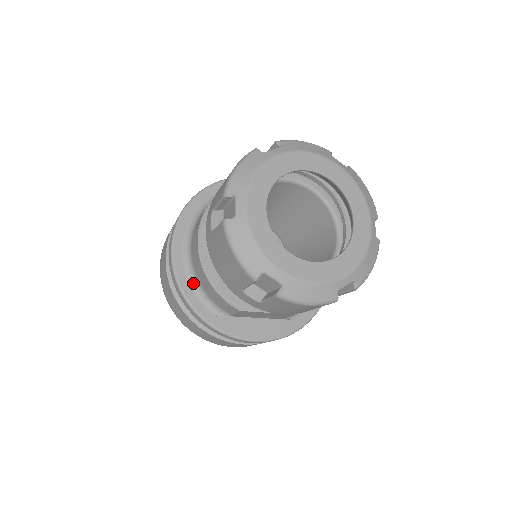
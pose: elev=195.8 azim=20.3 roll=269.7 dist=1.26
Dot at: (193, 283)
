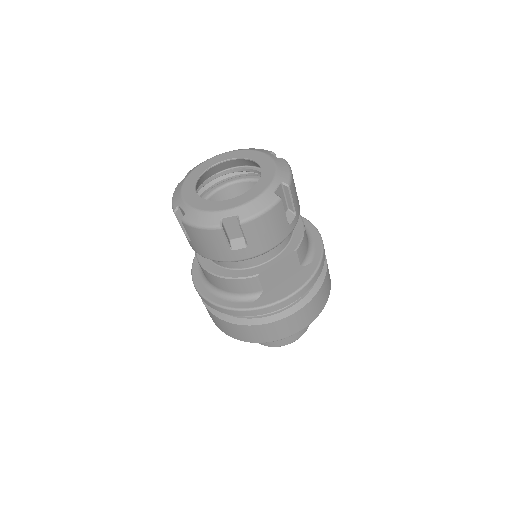
Dot at: (226, 297)
